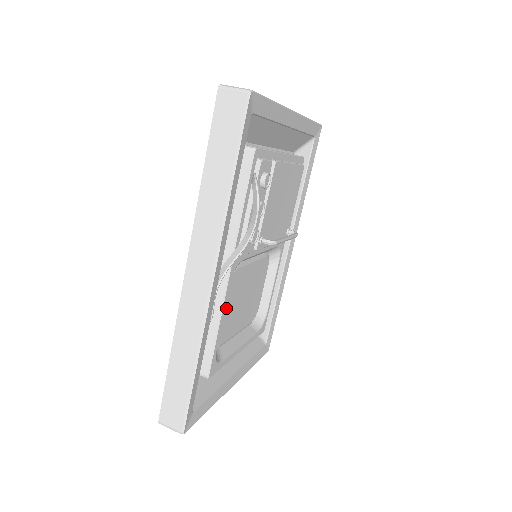
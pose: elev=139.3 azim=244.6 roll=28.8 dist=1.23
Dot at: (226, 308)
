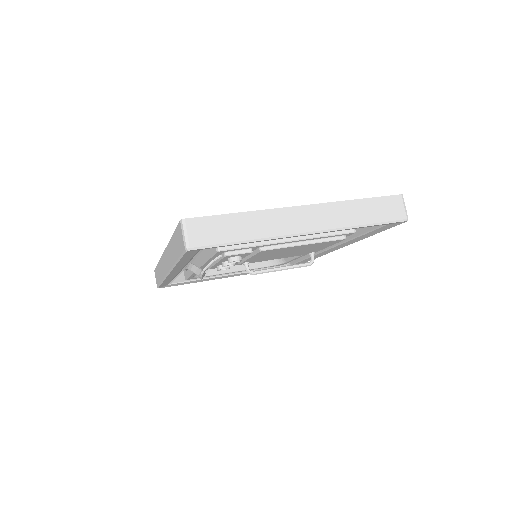
Dot at: occluded
